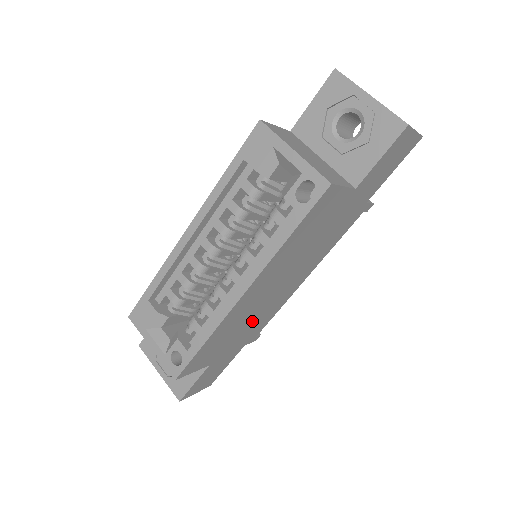
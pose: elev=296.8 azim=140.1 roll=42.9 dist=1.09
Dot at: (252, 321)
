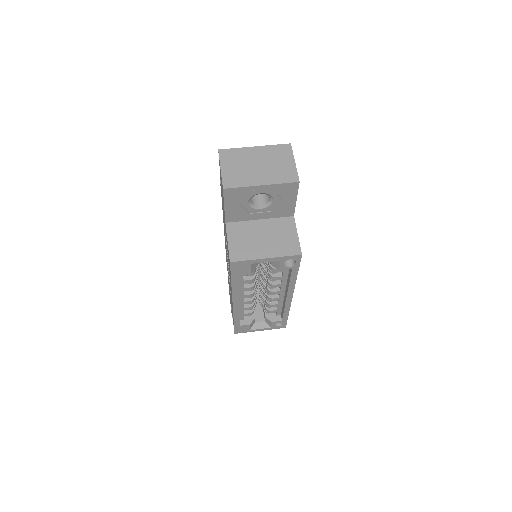
Dot at: occluded
